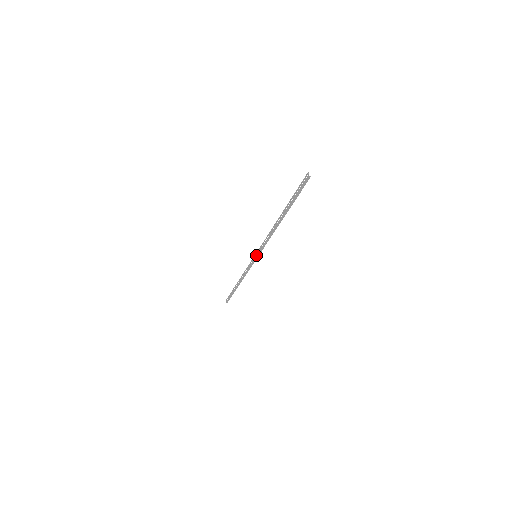
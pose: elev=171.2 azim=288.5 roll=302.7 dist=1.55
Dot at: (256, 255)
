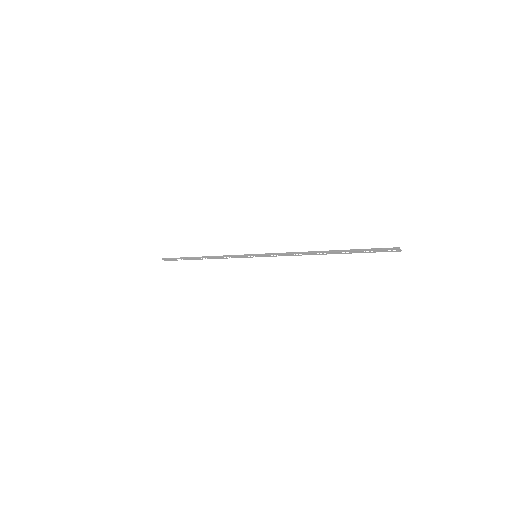
Dot at: occluded
